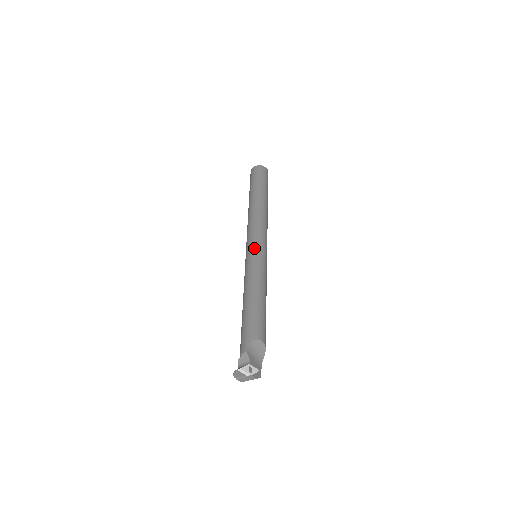
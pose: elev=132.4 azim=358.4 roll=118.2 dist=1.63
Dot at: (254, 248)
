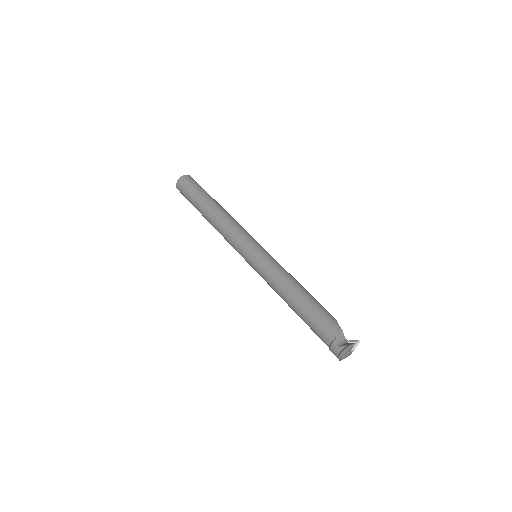
Dot at: (261, 247)
